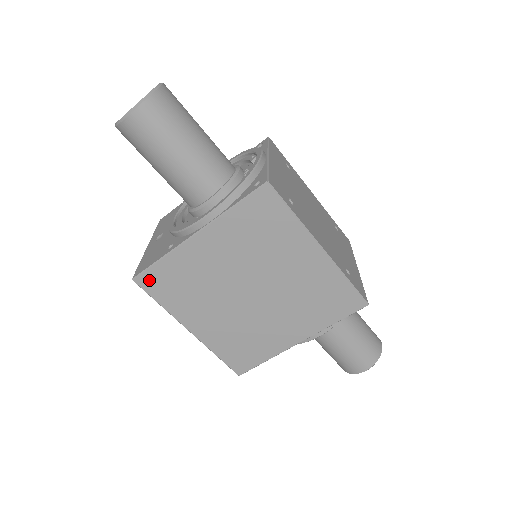
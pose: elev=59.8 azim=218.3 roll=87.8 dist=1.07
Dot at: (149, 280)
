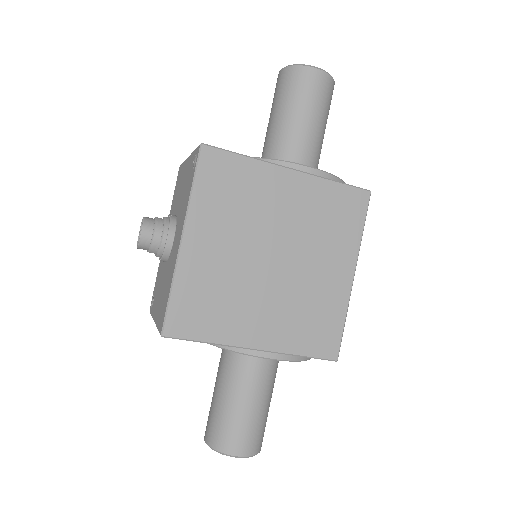
Dot at: (214, 159)
